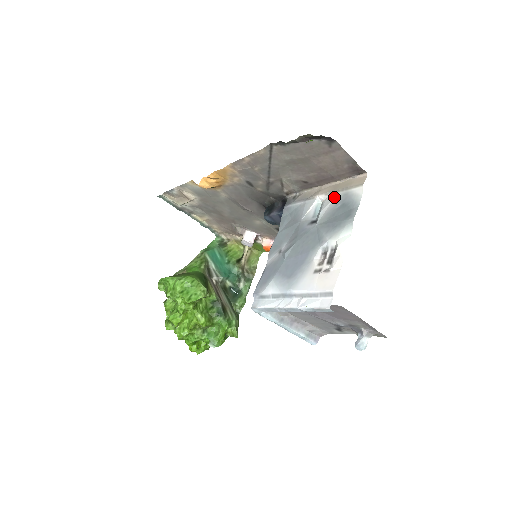
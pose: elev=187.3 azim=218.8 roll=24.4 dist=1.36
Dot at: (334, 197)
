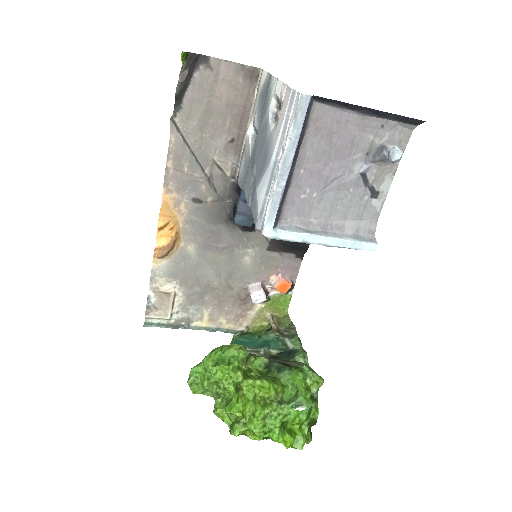
Dot at: (255, 109)
